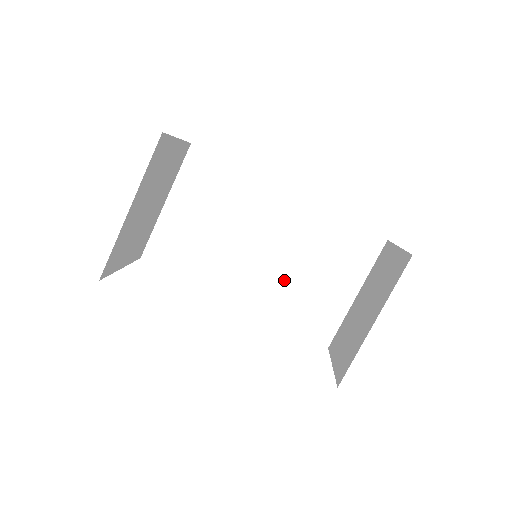
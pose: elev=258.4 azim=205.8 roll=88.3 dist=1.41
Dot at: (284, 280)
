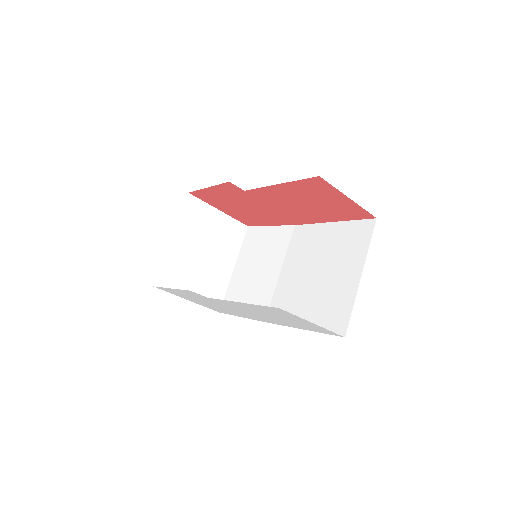
Dot at: (305, 290)
